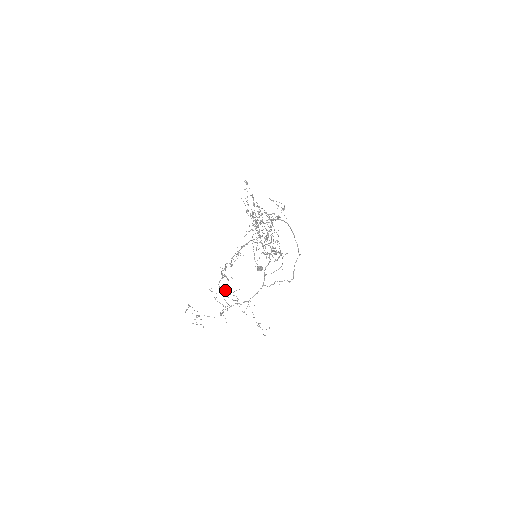
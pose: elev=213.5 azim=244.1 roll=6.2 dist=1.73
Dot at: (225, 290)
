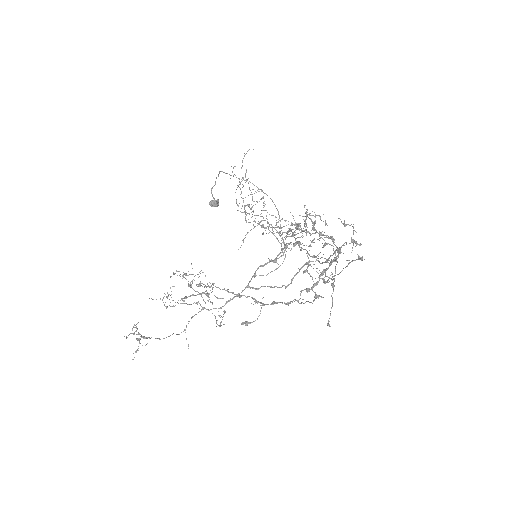
Dot at: (180, 276)
